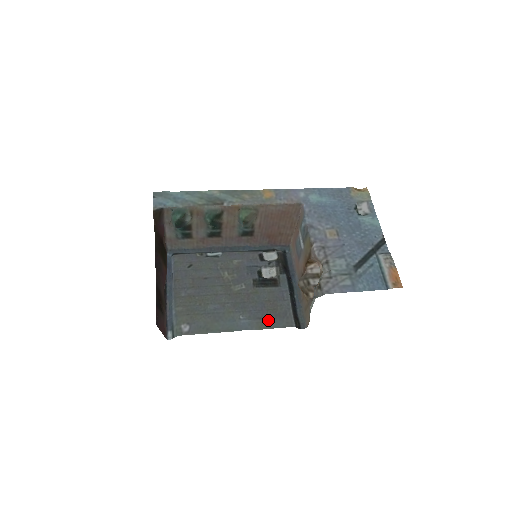
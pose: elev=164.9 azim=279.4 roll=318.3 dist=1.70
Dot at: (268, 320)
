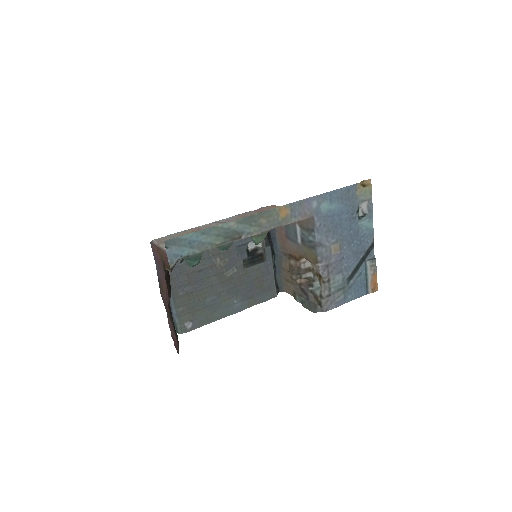
Dot at: (257, 297)
